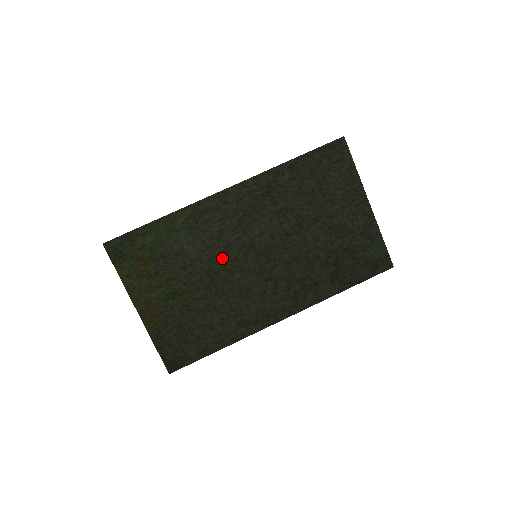
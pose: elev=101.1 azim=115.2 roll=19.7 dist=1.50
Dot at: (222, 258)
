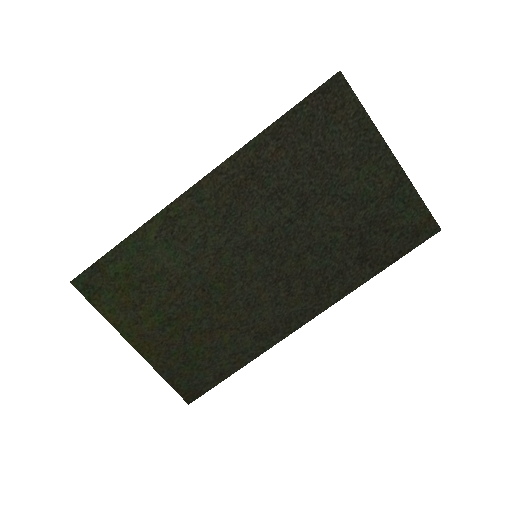
Dot at: (215, 267)
